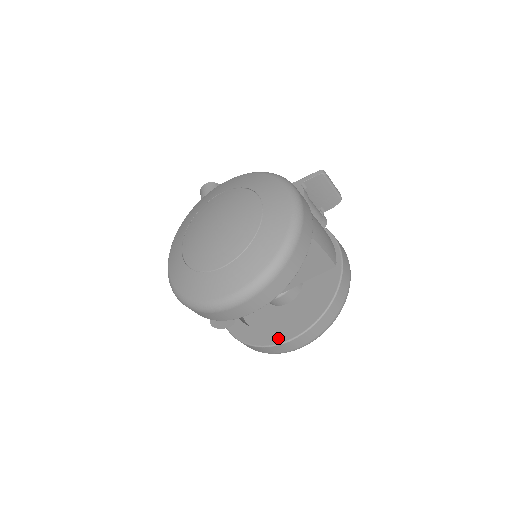
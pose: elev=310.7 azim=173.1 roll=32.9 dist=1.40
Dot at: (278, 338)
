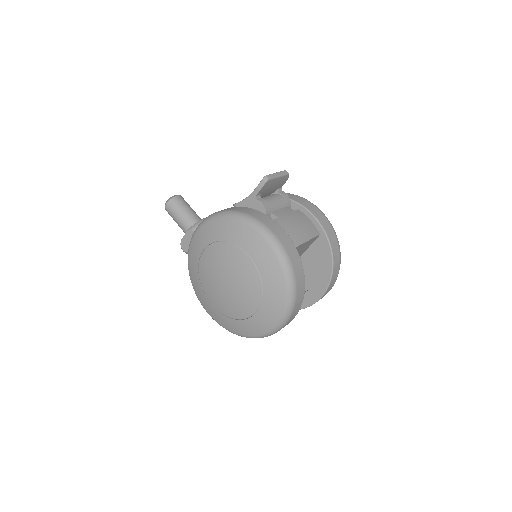
Dot at: (310, 300)
